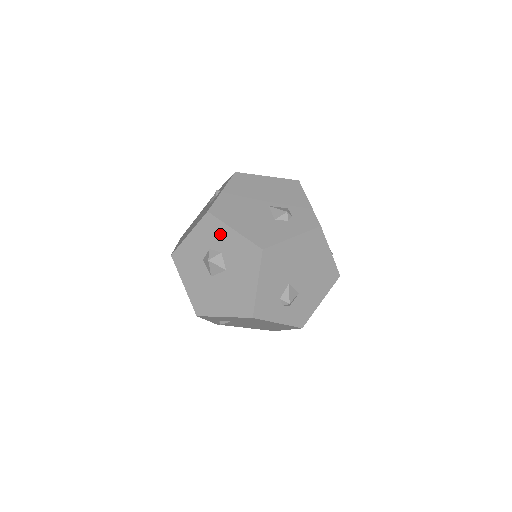
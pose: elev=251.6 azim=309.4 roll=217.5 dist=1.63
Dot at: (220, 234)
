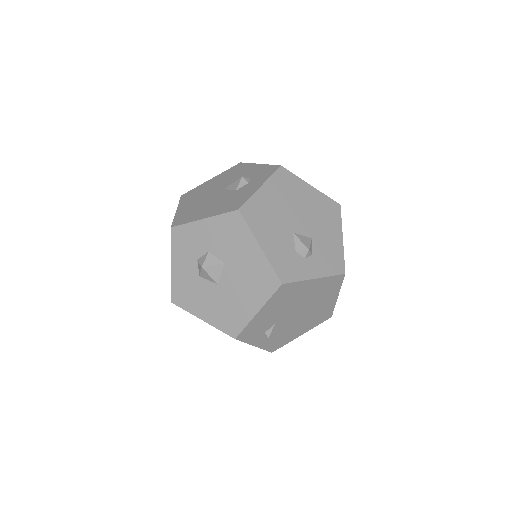
Dot at: (195, 236)
